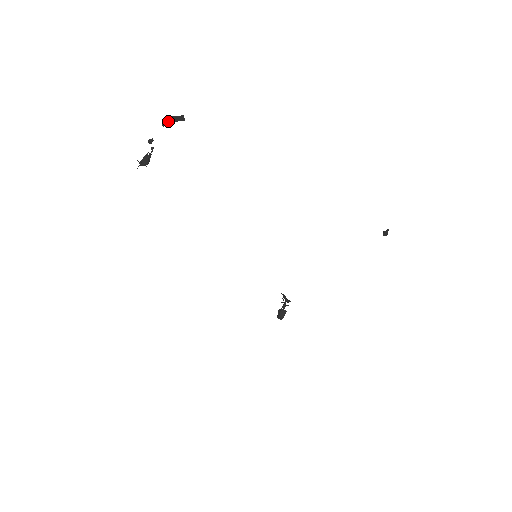
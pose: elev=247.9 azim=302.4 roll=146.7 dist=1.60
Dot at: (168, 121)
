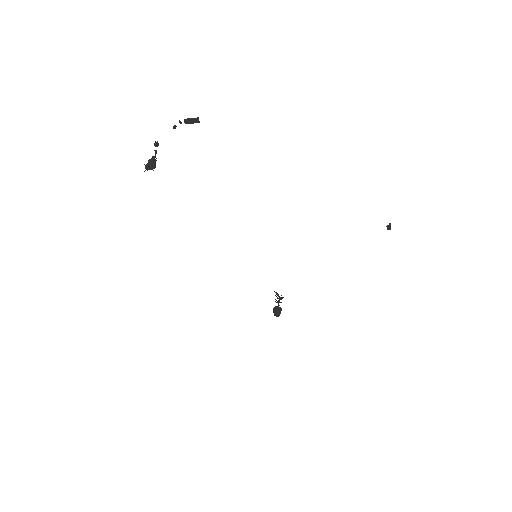
Dot at: (180, 123)
